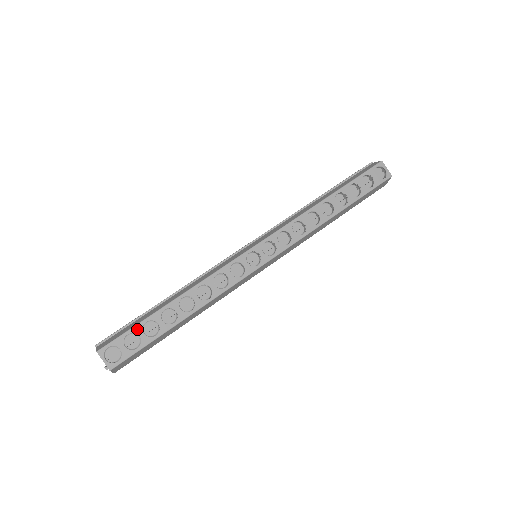
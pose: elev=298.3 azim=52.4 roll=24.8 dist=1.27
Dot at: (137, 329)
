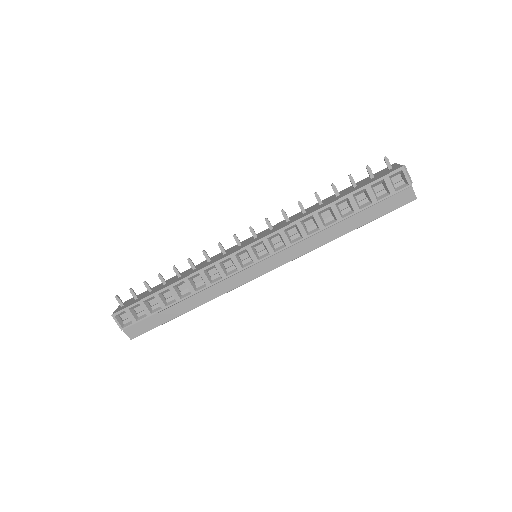
Dot at: occluded
